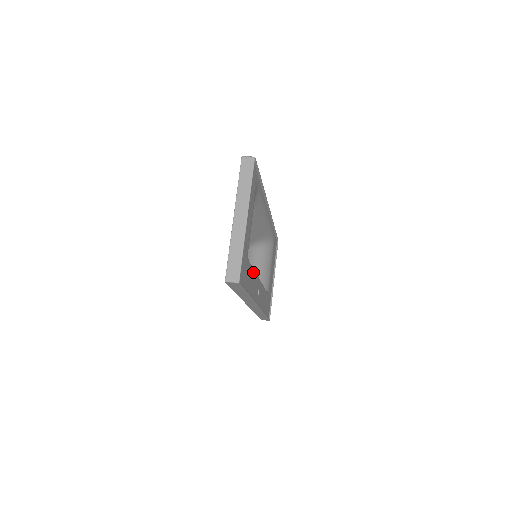
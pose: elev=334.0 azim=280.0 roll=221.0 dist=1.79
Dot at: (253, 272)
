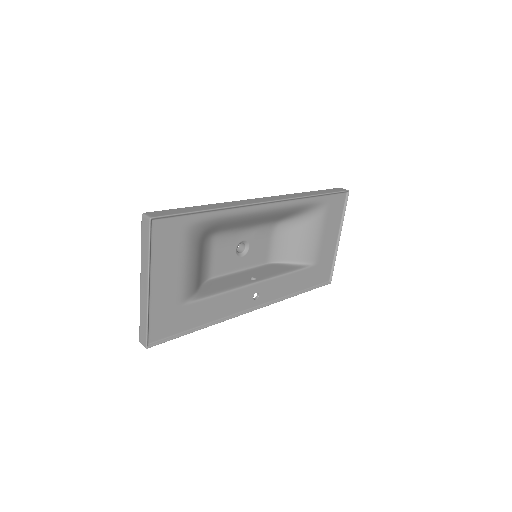
Dot at: (219, 297)
